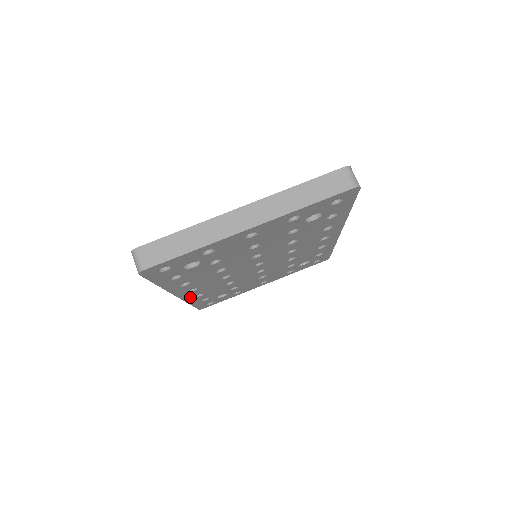
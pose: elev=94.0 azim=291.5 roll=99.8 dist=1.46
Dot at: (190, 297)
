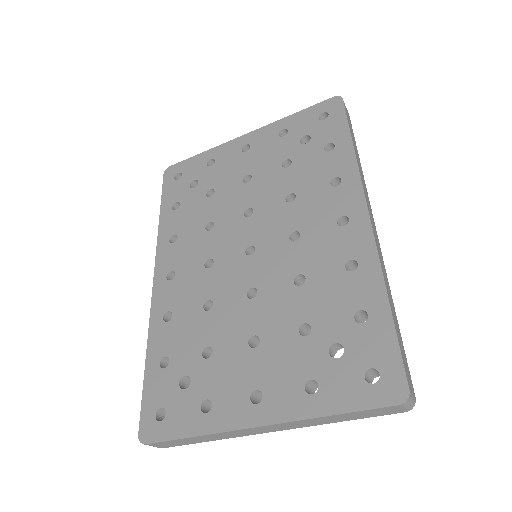
Dot at: occluded
